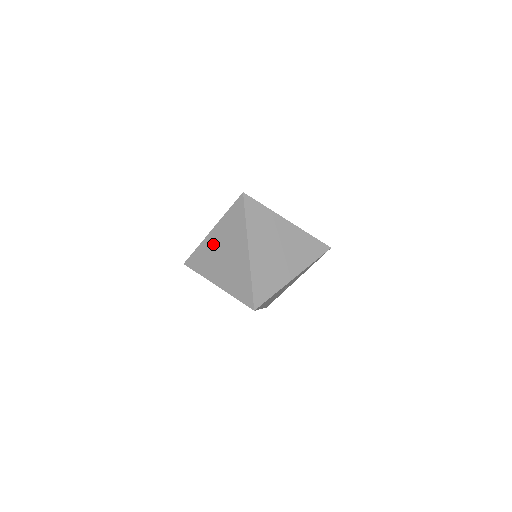
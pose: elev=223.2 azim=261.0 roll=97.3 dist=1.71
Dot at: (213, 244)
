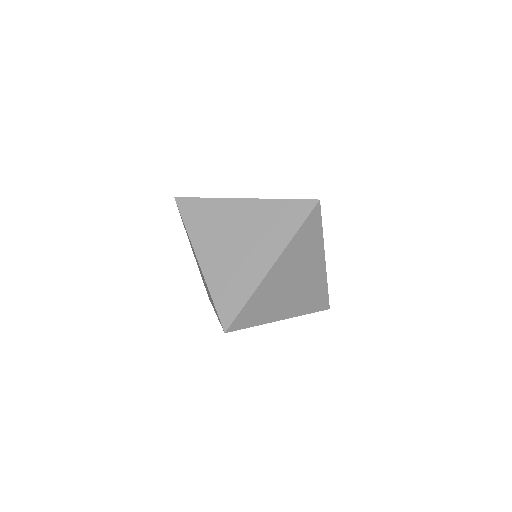
Dot at: (233, 215)
